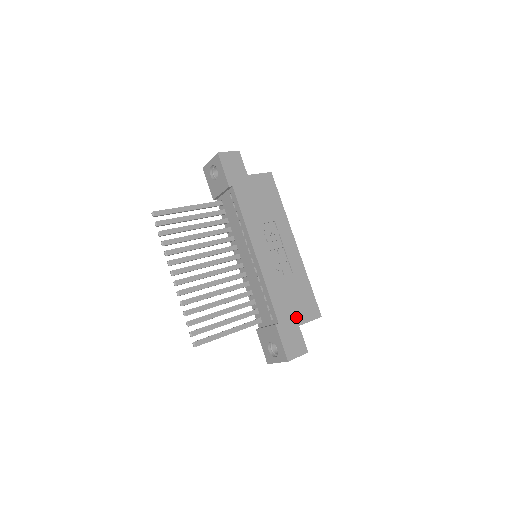
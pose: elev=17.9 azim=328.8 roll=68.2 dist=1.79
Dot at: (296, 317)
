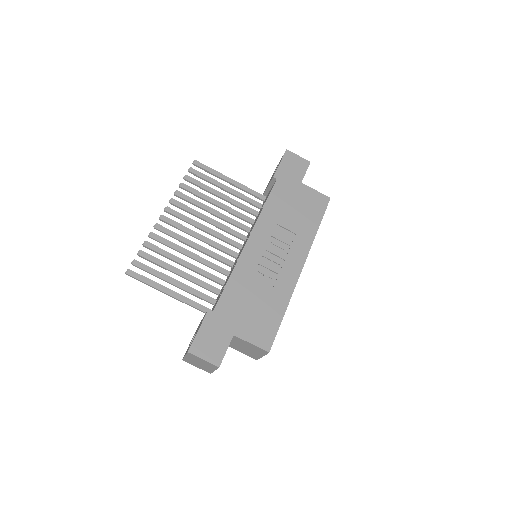
Dot at: (238, 325)
